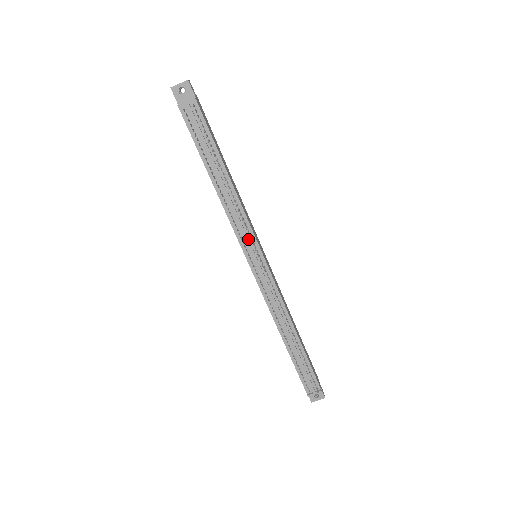
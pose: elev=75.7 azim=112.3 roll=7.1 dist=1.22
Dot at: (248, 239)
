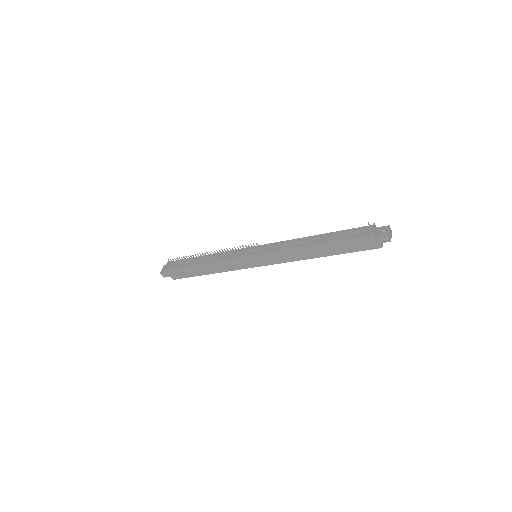
Dot at: (237, 252)
